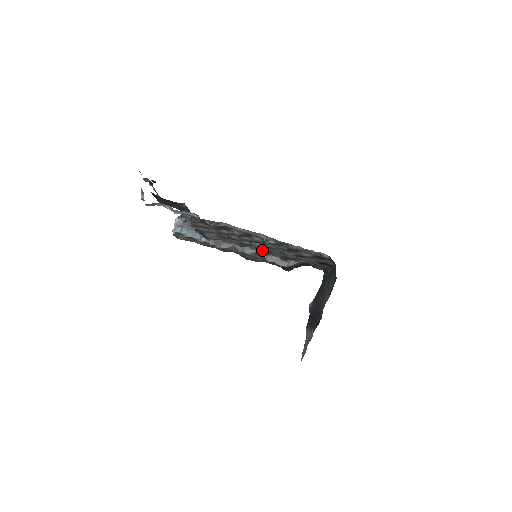
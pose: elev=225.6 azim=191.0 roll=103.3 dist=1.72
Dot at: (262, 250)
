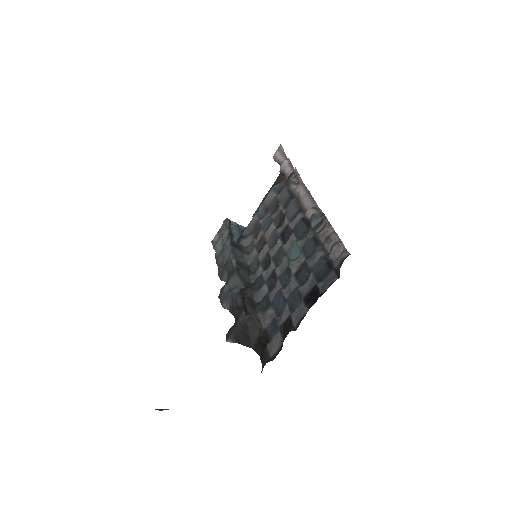
Dot at: (259, 279)
